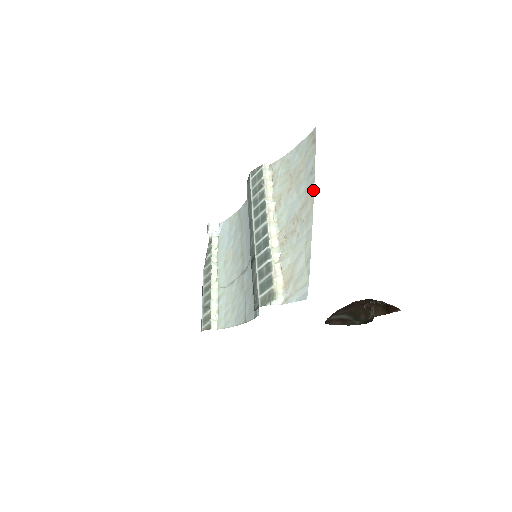
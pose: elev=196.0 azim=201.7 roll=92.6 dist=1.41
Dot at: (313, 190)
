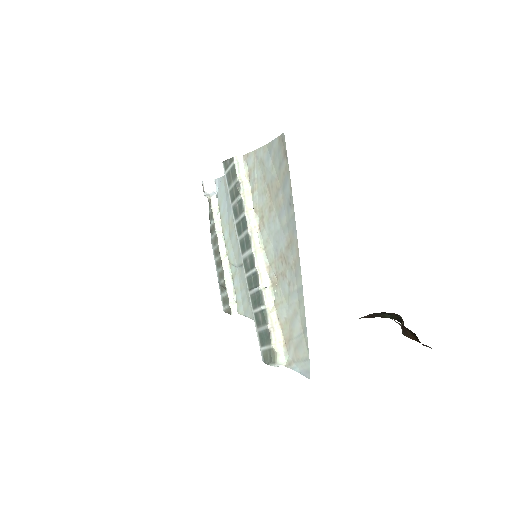
Dot at: (295, 233)
